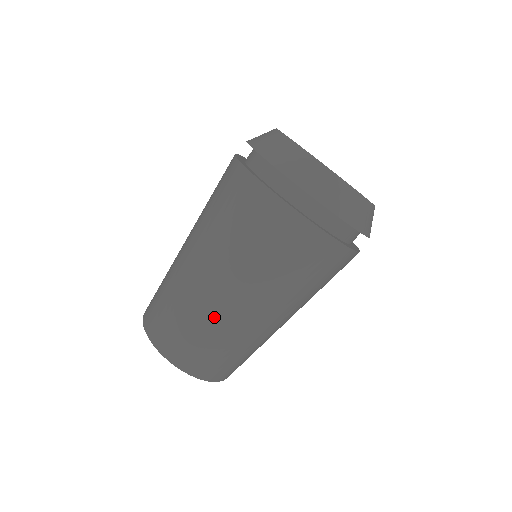
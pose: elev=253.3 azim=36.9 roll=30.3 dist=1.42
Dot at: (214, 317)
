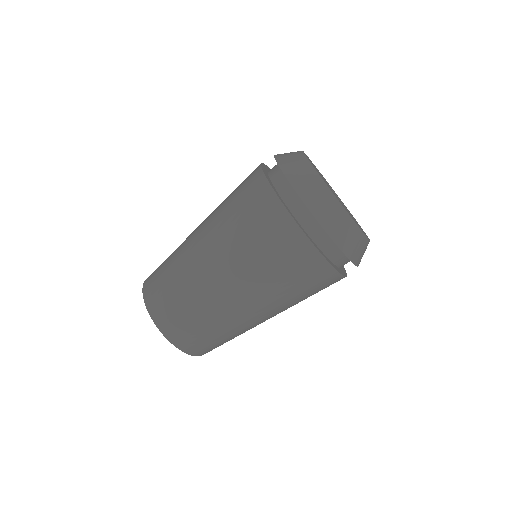
Dot at: (183, 256)
